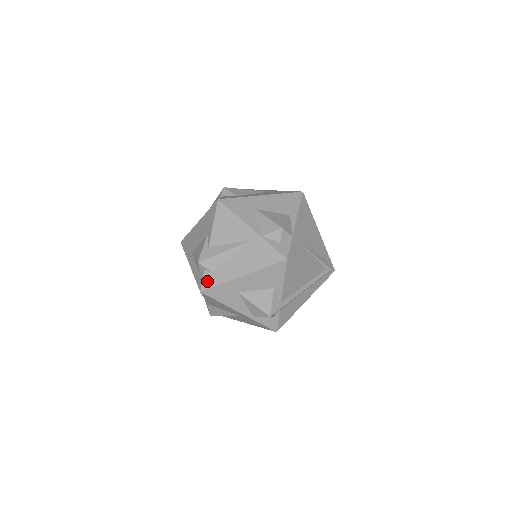
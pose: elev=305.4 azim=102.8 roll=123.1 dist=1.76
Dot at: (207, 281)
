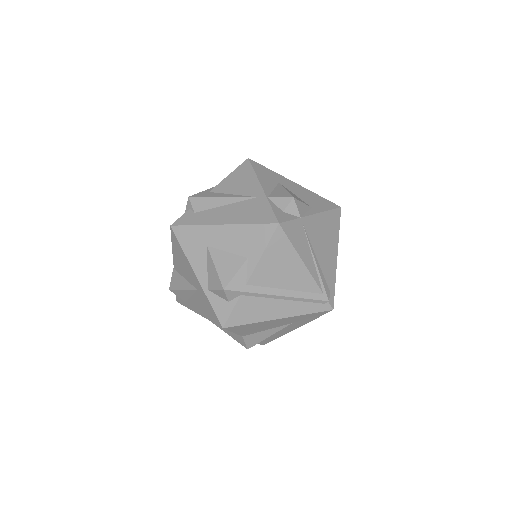
Dot at: (184, 218)
